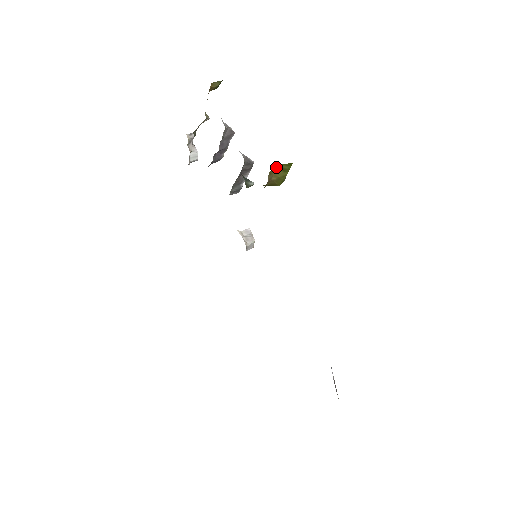
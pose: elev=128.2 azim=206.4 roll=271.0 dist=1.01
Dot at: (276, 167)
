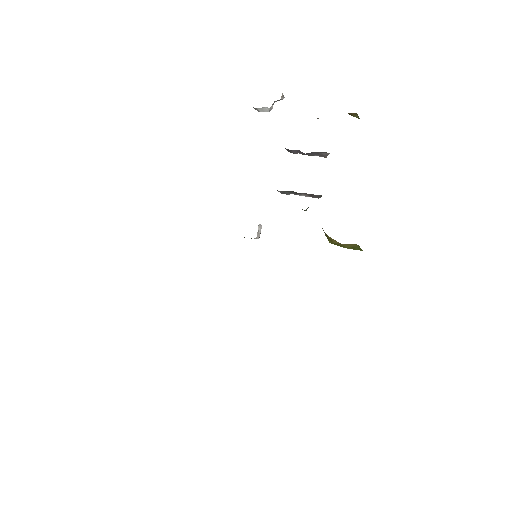
Dot at: (356, 244)
